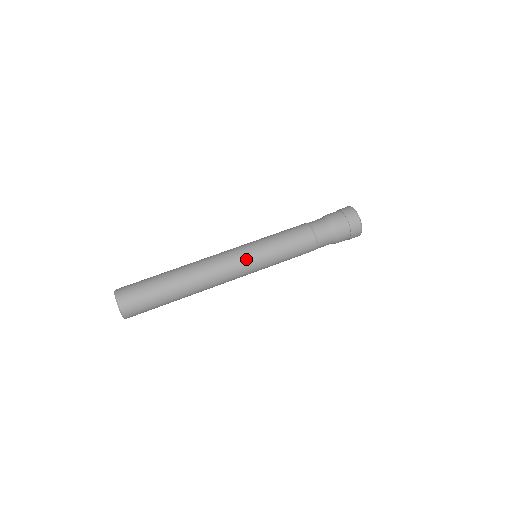
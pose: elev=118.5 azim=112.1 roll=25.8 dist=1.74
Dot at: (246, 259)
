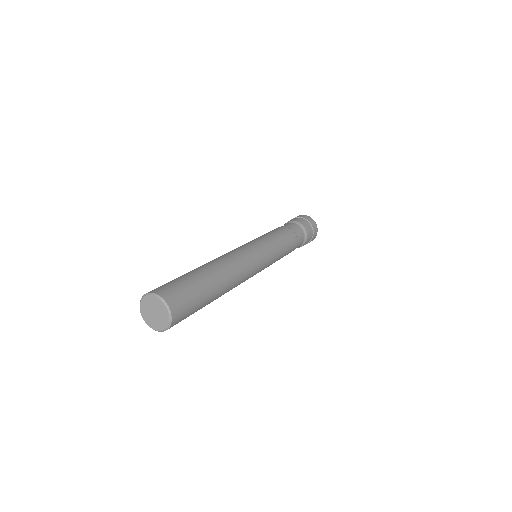
Dot at: (258, 250)
